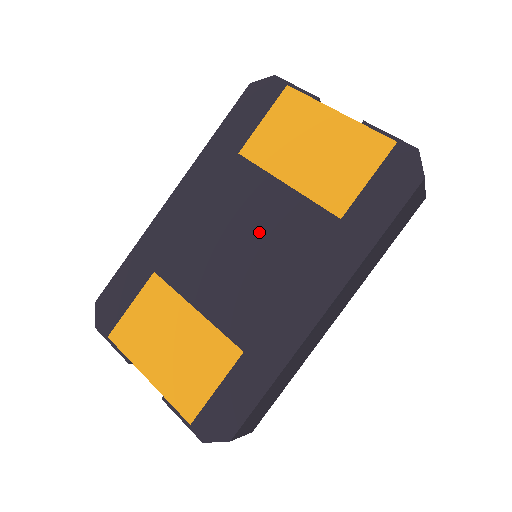
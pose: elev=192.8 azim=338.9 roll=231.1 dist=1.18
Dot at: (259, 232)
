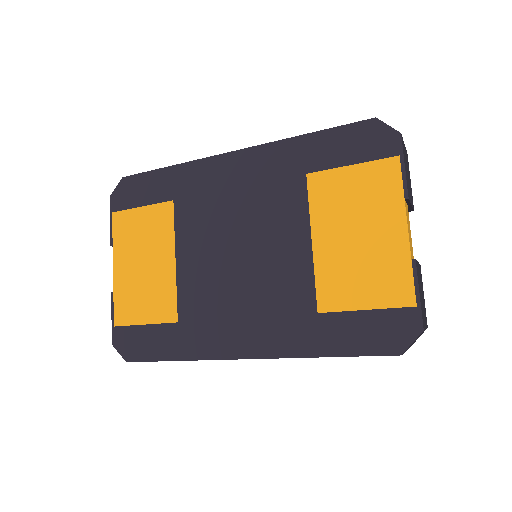
Dot at: (260, 255)
